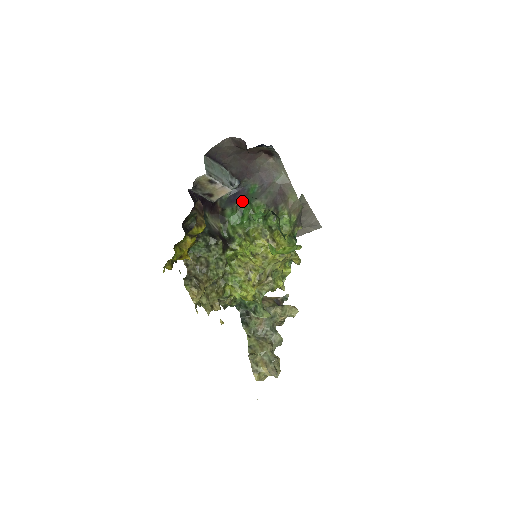
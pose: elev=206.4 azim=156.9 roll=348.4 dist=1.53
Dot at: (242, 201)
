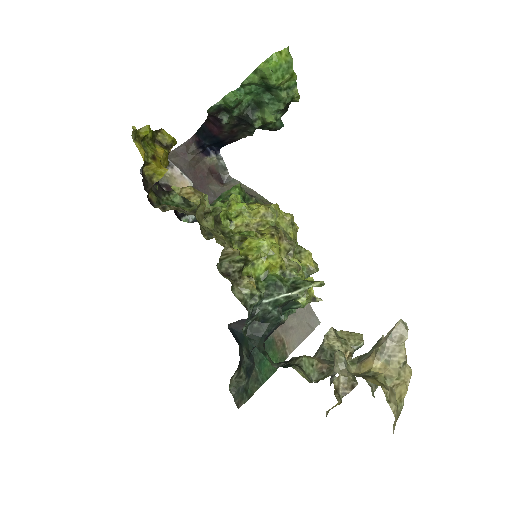
Dot at: occluded
